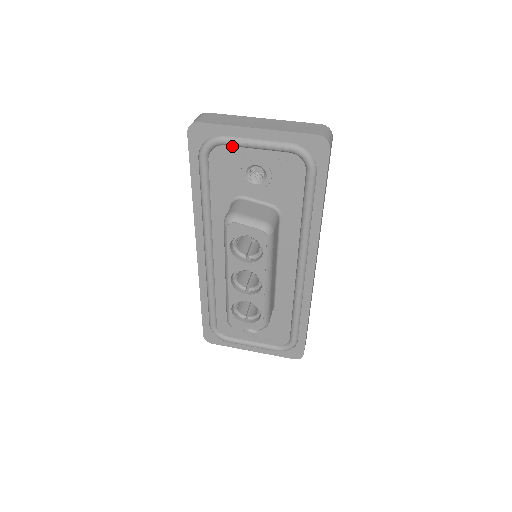
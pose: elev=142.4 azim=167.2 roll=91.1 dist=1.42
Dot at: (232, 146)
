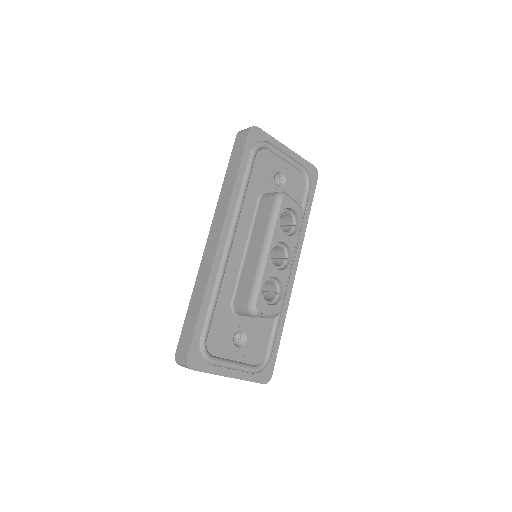
Dot at: (272, 153)
